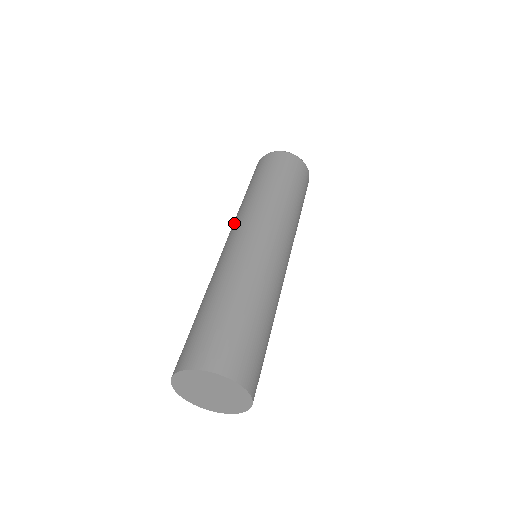
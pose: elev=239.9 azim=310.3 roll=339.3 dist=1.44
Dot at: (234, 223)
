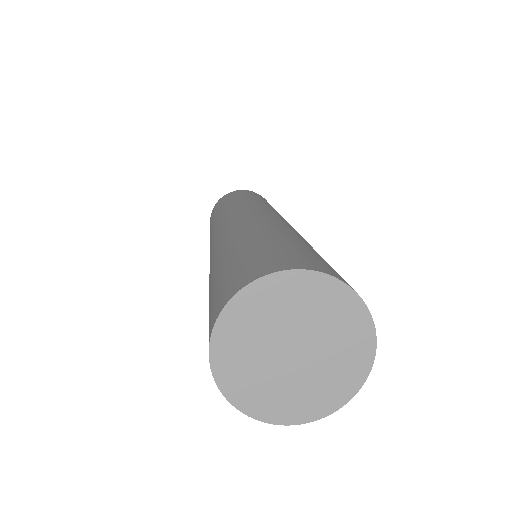
Dot at: occluded
